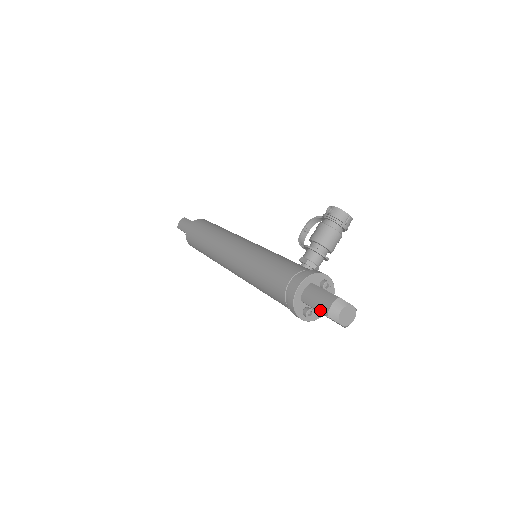
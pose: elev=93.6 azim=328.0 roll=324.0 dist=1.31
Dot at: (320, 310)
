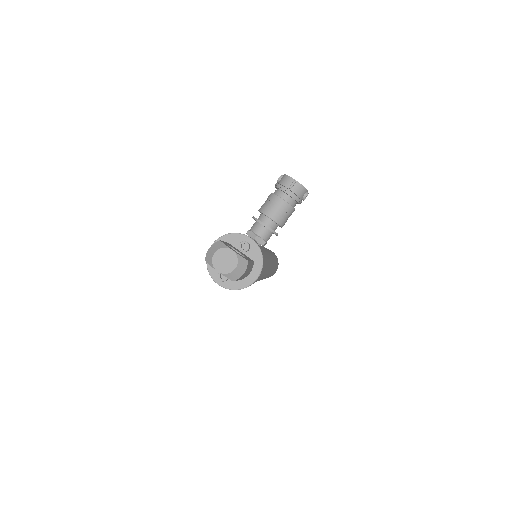
Dot at: occluded
